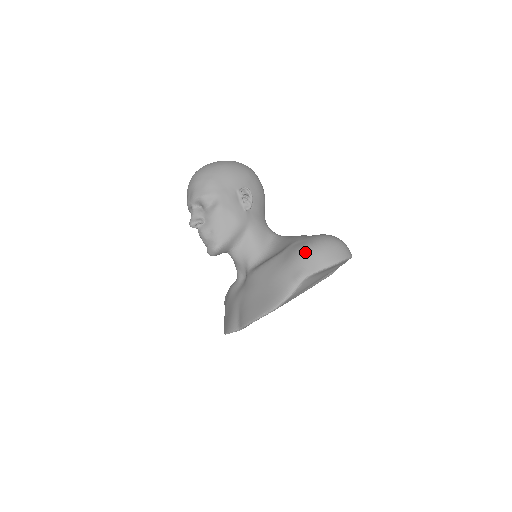
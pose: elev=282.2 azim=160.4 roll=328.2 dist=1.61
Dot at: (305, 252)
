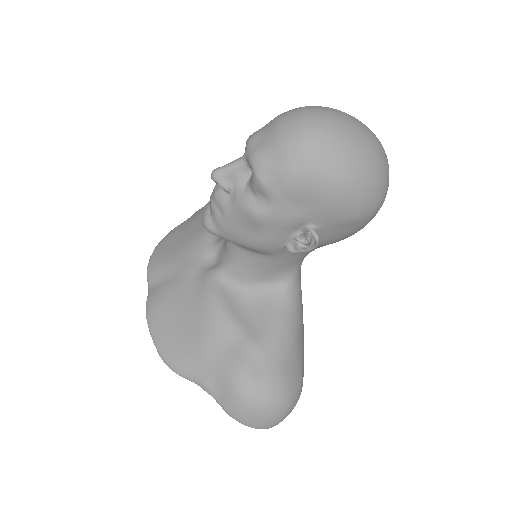
Dot at: (237, 387)
